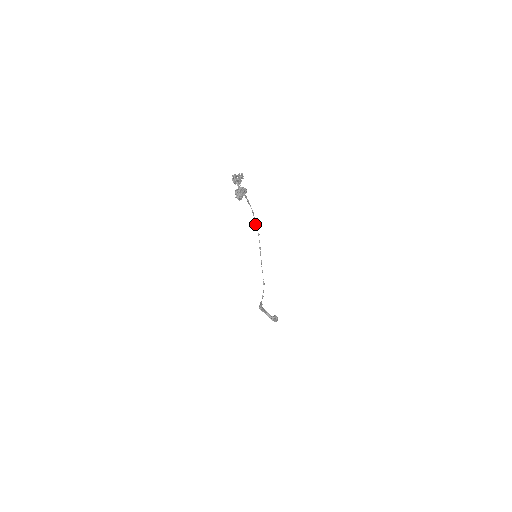
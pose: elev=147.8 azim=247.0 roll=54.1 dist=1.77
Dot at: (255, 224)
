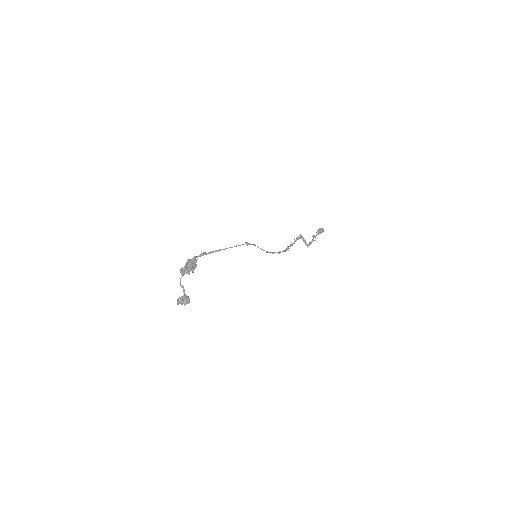
Dot at: occluded
